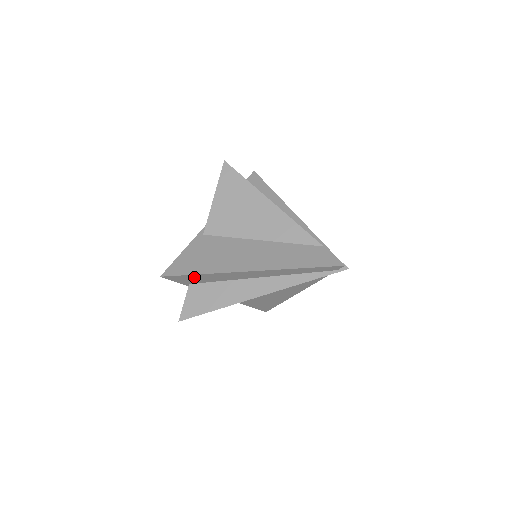
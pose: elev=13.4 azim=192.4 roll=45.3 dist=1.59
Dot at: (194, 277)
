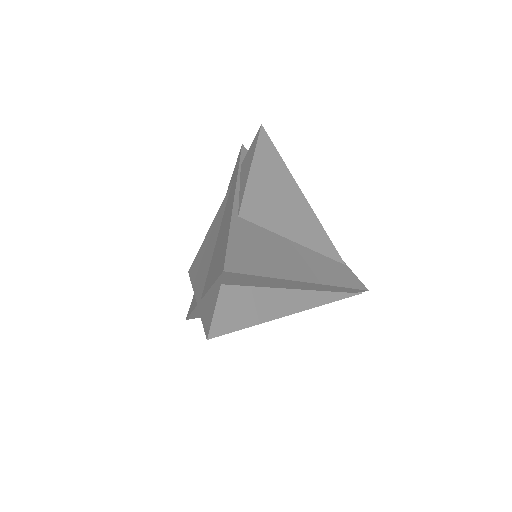
Dot at: (250, 278)
